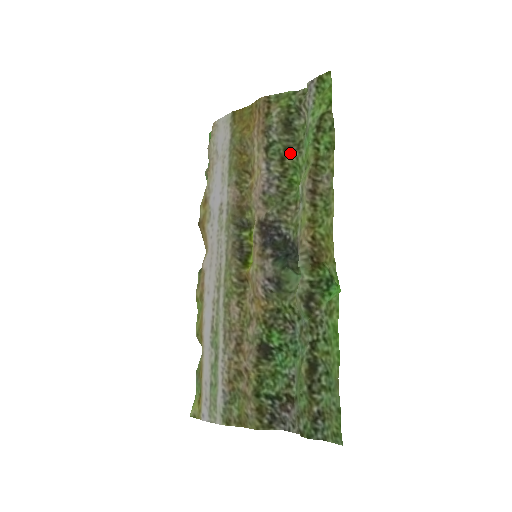
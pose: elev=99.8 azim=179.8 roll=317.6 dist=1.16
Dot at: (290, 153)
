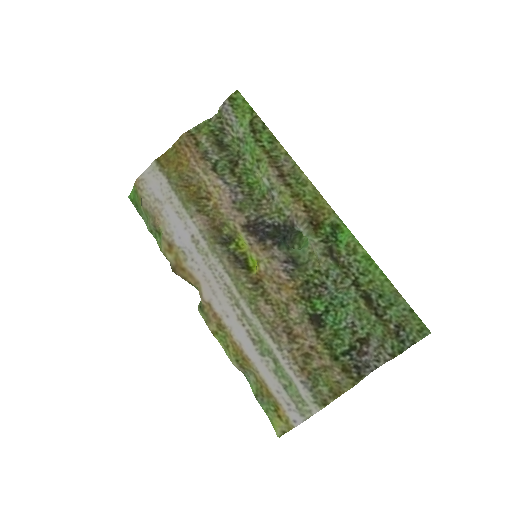
Dot at: (235, 164)
